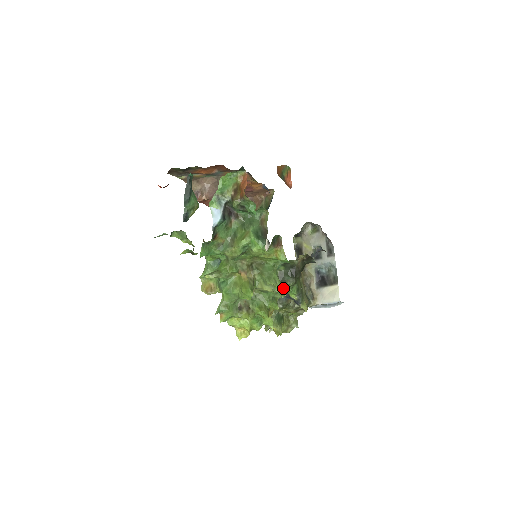
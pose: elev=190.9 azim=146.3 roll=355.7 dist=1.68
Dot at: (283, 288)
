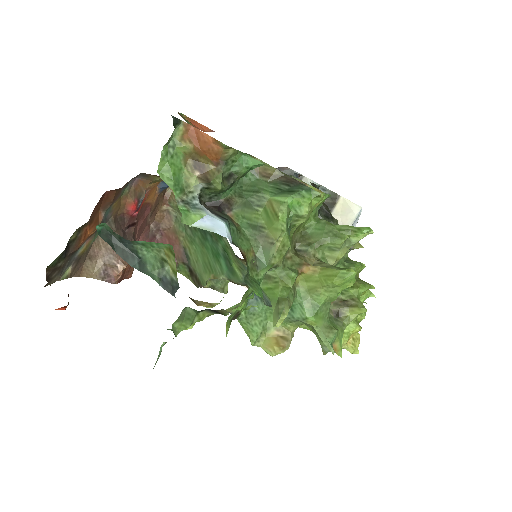
Dot at: (362, 227)
